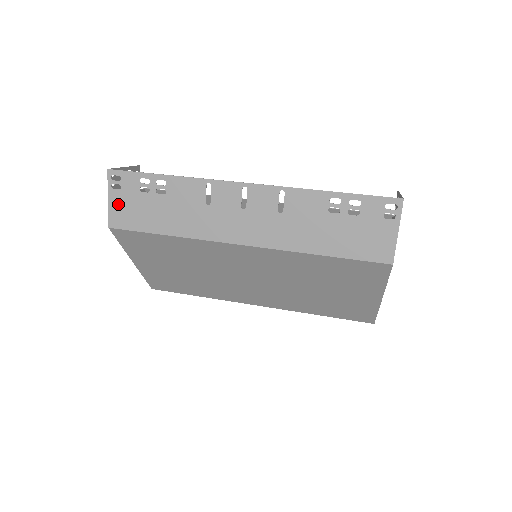
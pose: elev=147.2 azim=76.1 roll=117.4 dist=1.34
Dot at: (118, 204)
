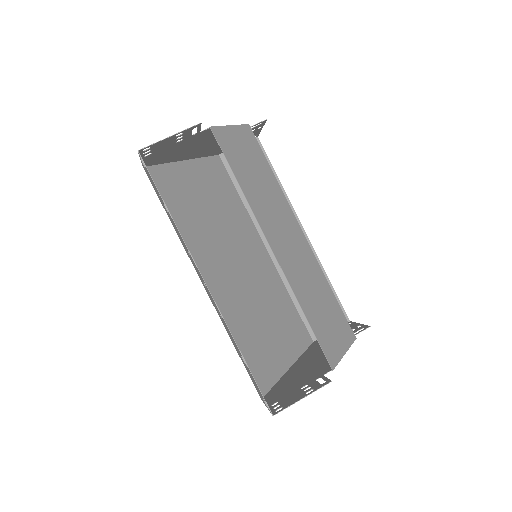
Dot at: occluded
